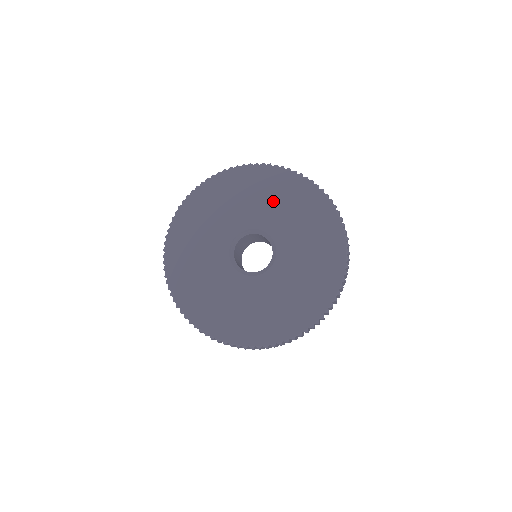
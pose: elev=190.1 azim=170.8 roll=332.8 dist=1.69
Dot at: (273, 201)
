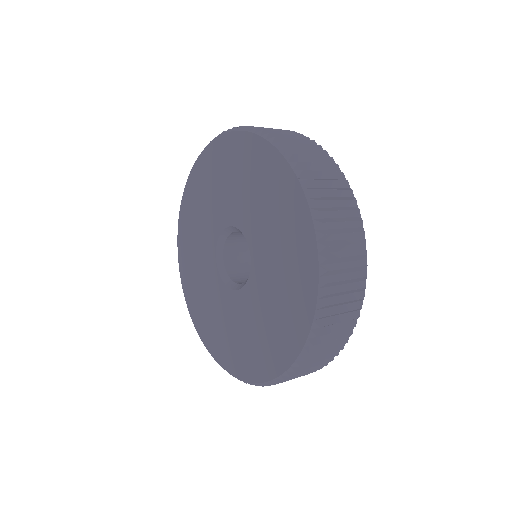
Dot at: (269, 214)
